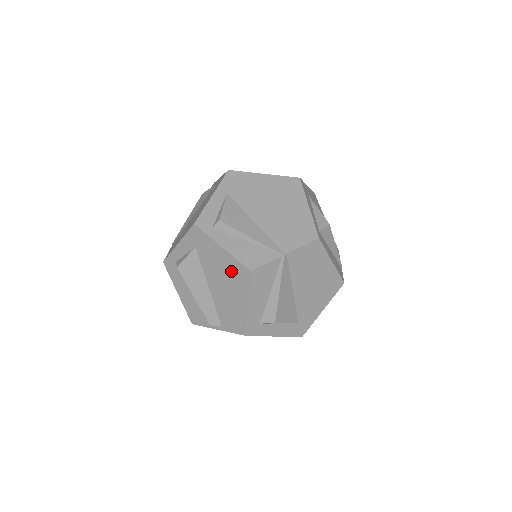
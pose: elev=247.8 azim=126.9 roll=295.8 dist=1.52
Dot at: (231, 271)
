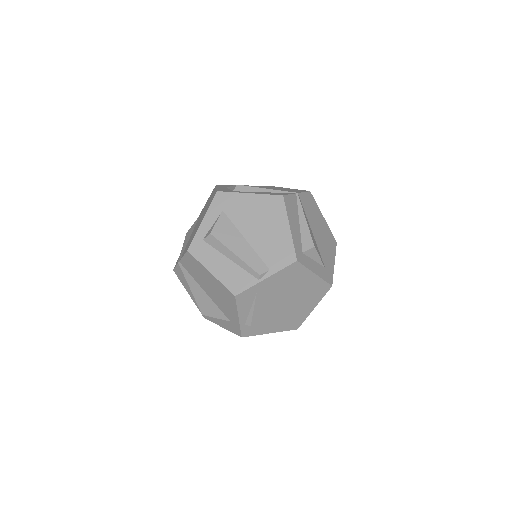
Dot at: (265, 208)
